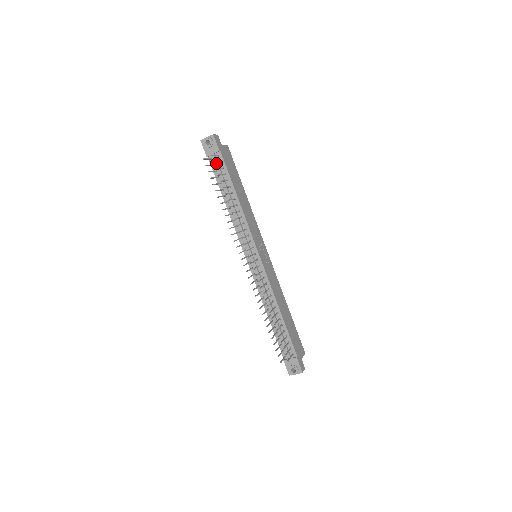
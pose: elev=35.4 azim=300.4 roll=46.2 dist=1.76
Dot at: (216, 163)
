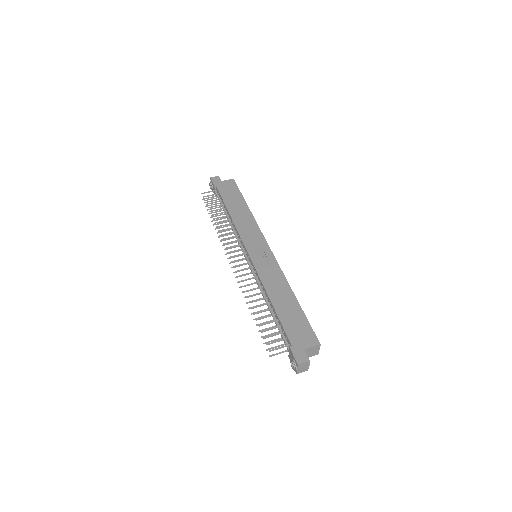
Dot at: occluded
